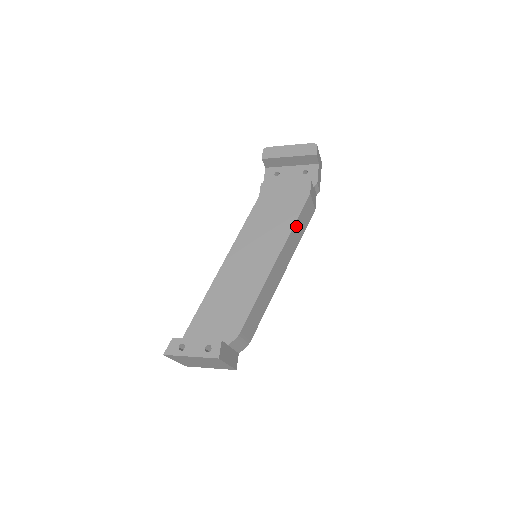
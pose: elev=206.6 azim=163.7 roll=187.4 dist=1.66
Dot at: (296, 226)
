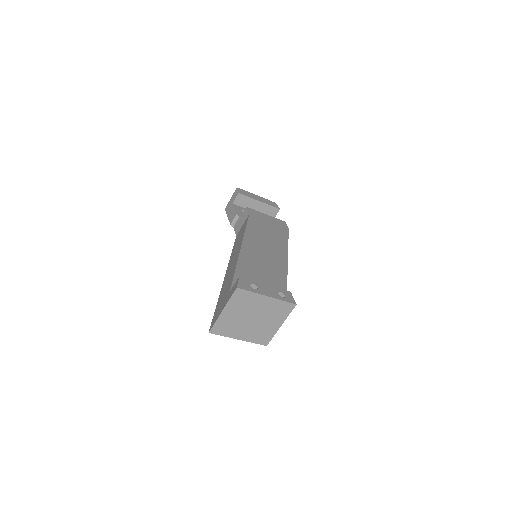
Dot at: occluded
